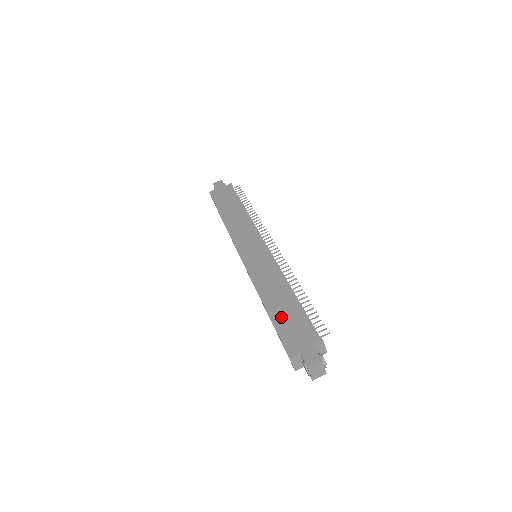
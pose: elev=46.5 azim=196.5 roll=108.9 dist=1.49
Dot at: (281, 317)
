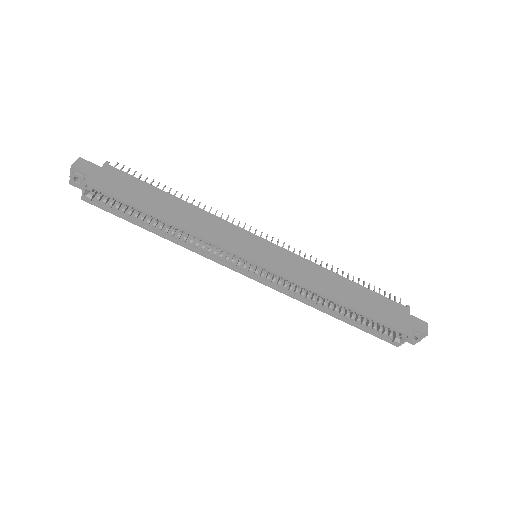
Dot at: (367, 306)
